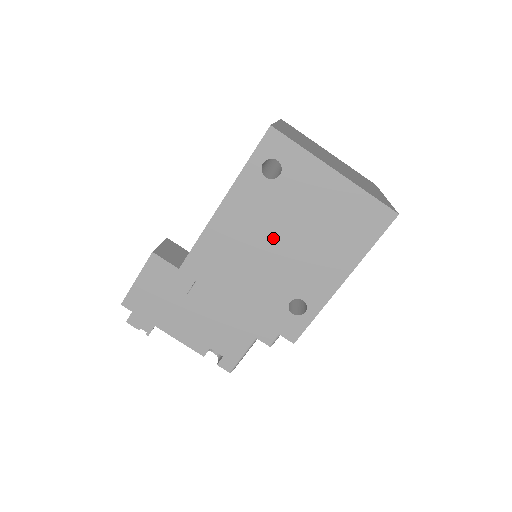
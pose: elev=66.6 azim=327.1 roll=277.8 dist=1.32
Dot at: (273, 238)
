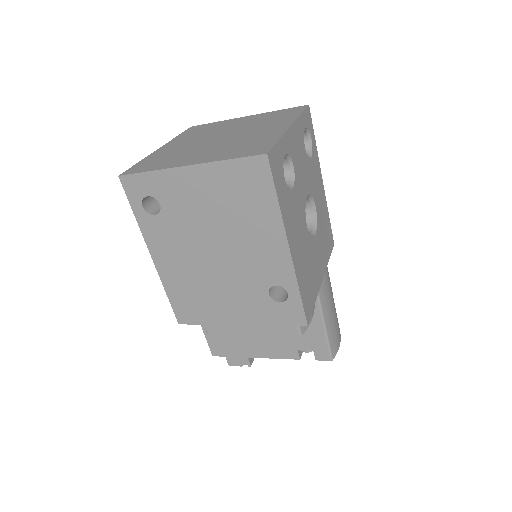
Dot at: (206, 255)
